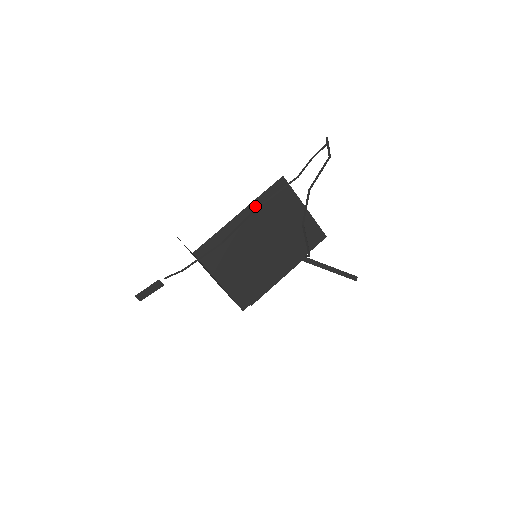
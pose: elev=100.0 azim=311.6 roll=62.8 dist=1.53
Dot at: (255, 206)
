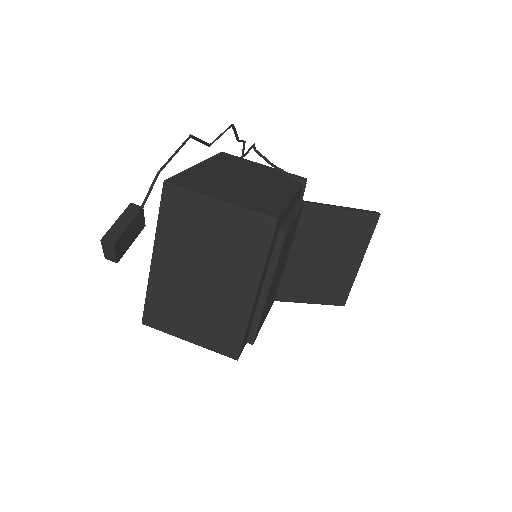
Dot at: (211, 162)
